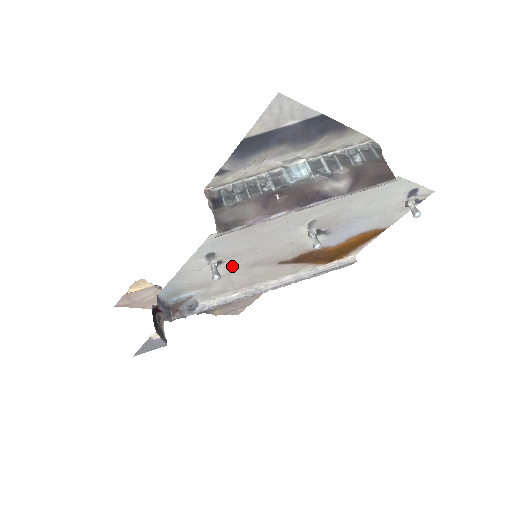
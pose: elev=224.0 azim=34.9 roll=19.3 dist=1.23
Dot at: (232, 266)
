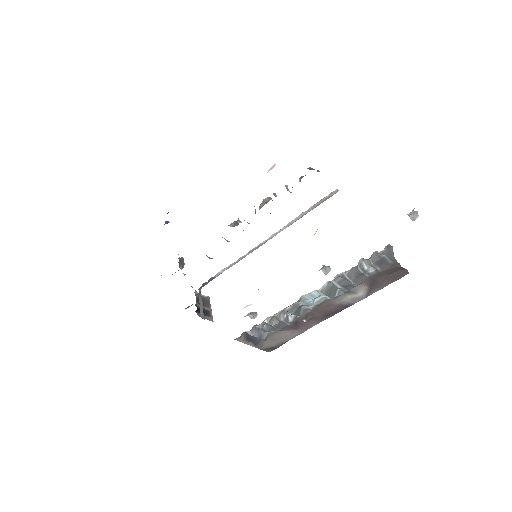
Dot at: occluded
